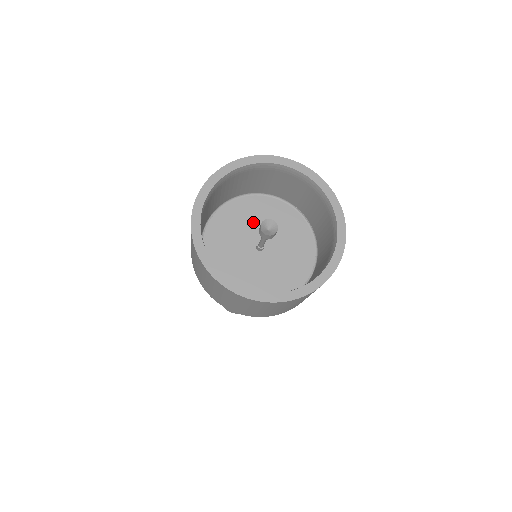
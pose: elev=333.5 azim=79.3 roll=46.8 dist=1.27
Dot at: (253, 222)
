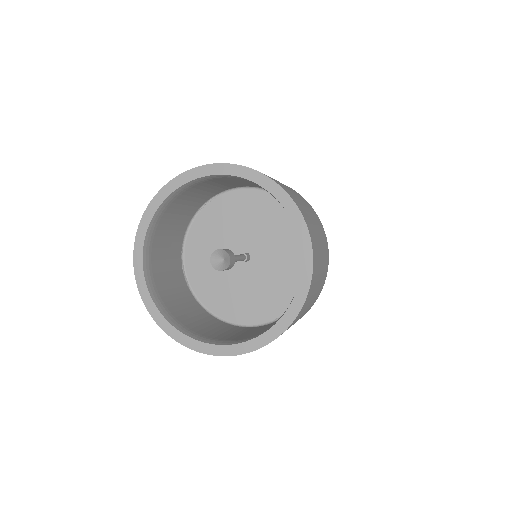
Dot at: (251, 224)
